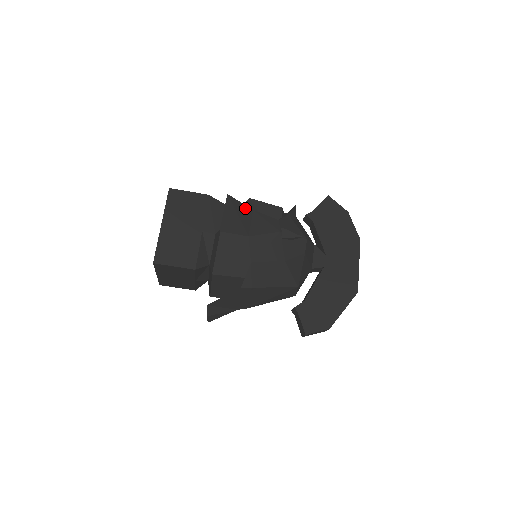
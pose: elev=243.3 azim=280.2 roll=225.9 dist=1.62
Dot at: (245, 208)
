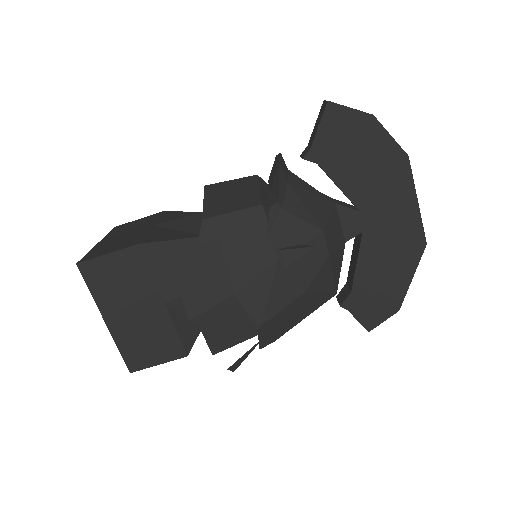
Dot at: (205, 248)
